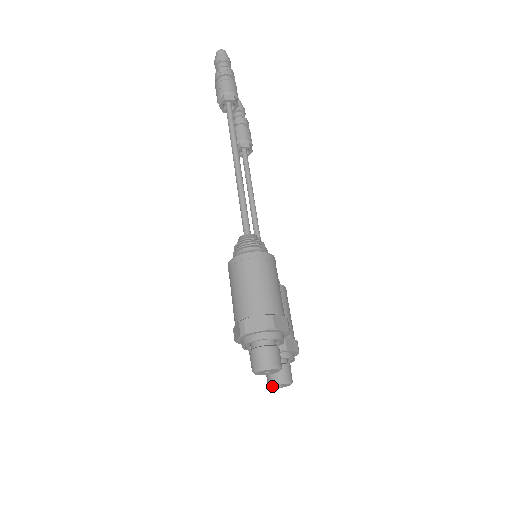
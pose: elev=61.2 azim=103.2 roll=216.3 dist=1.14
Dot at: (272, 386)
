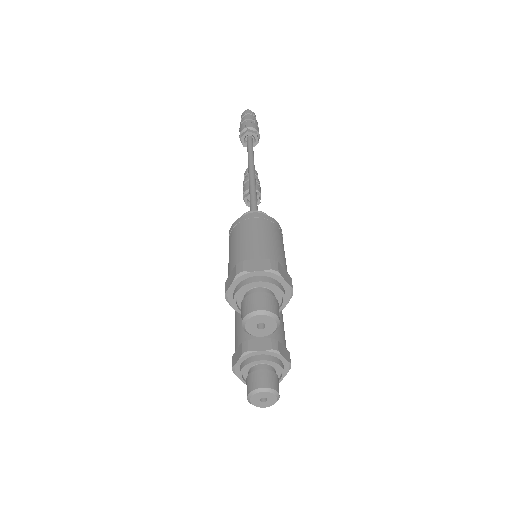
Dot at: (253, 394)
